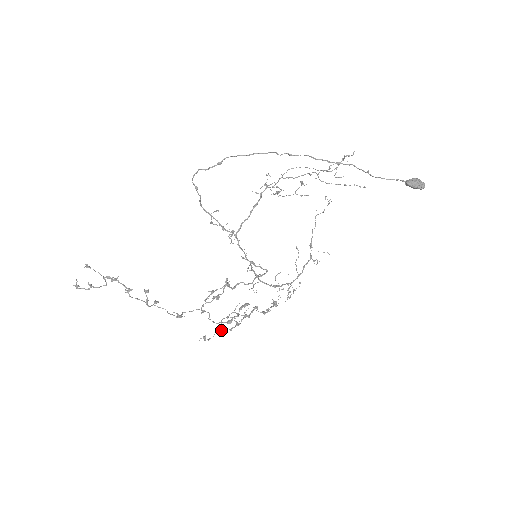
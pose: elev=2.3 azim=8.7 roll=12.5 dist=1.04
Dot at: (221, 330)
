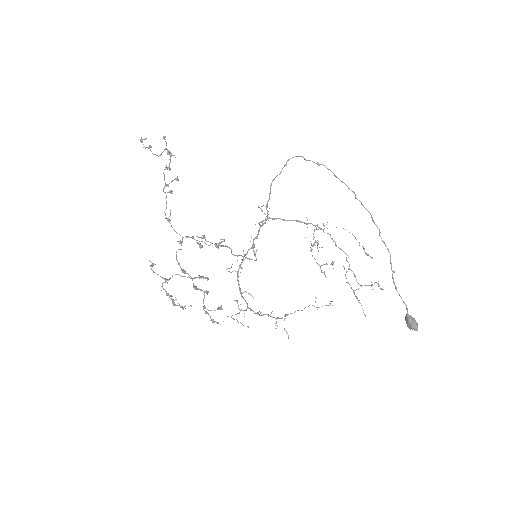
Dot at: (166, 279)
